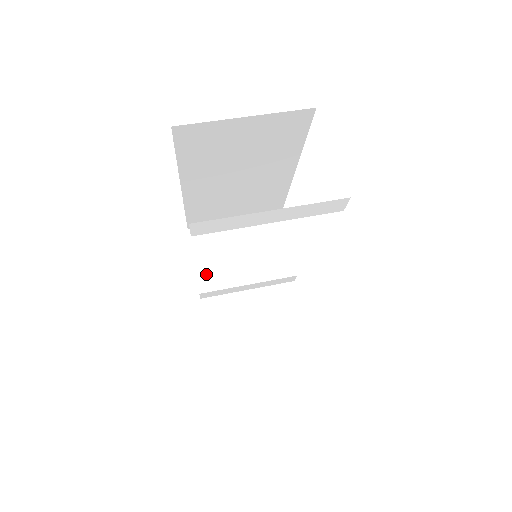
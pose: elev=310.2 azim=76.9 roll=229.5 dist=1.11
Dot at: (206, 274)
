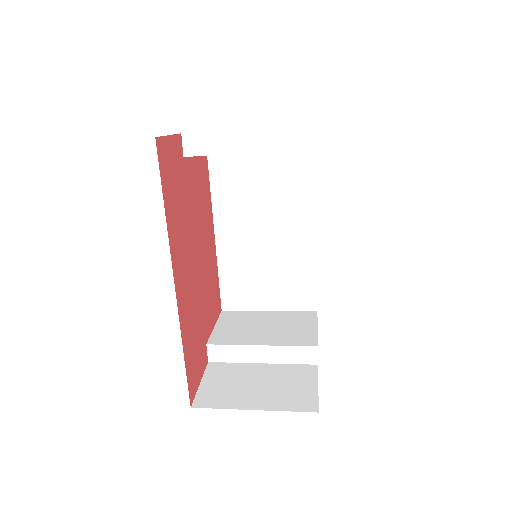
Dot at: (221, 334)
